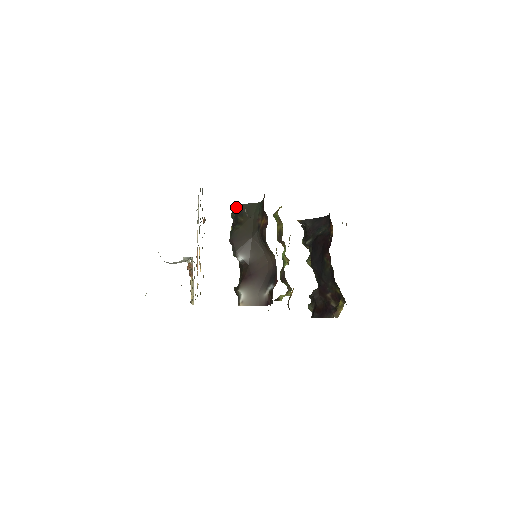
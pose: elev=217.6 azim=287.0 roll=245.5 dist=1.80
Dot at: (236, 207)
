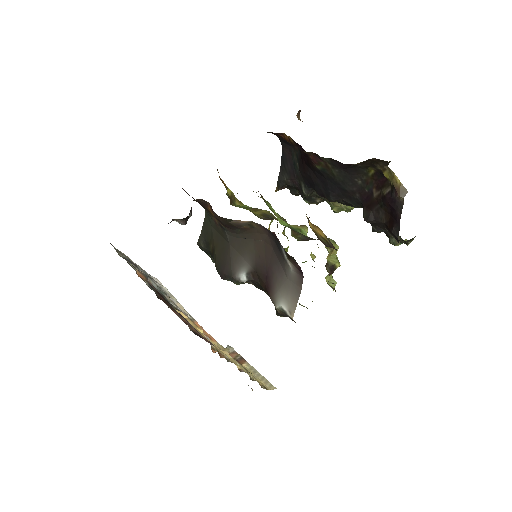
Dot at: (200, 246)
